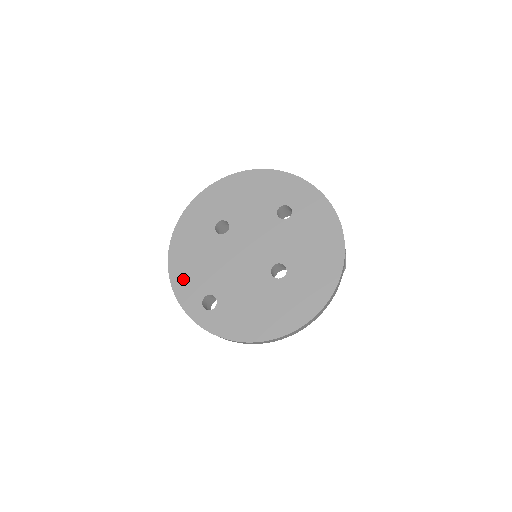
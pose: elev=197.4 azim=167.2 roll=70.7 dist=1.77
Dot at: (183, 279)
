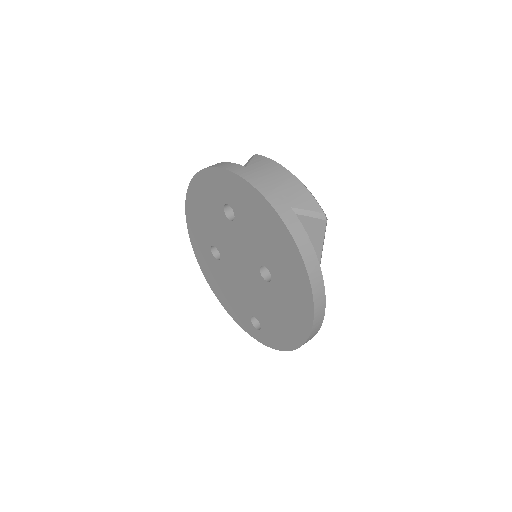
Dot at: (233, 310)
